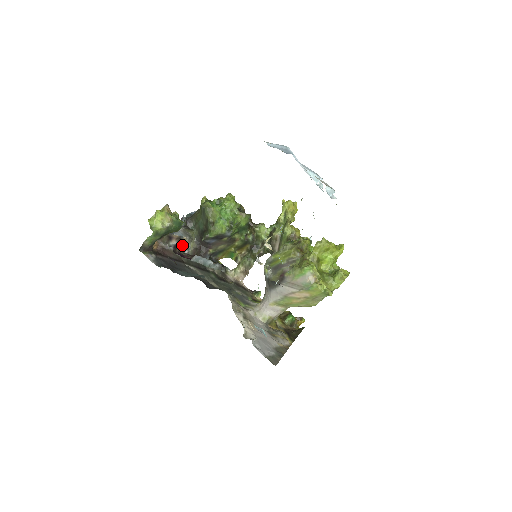
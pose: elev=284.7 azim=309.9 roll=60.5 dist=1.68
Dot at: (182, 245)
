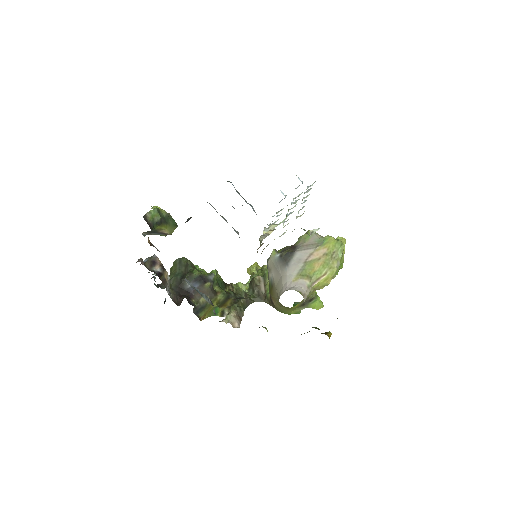
Dot at: (165, 279)
